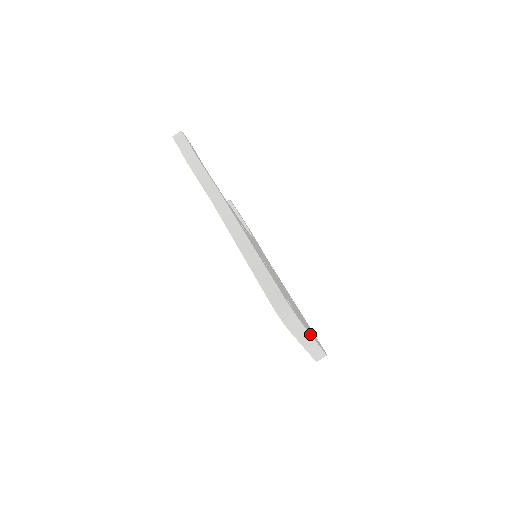
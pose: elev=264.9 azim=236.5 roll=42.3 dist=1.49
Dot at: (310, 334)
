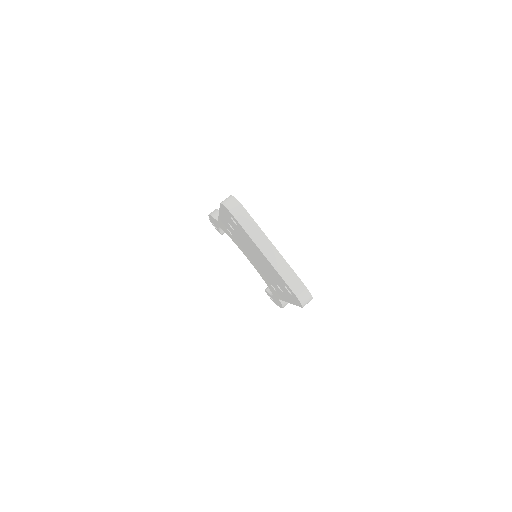
Dot at: (265, 235)
